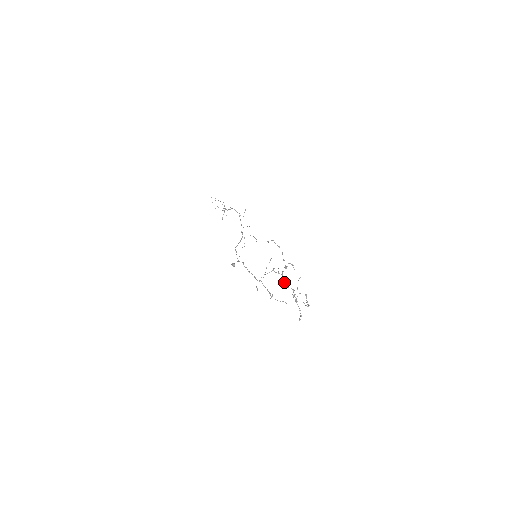
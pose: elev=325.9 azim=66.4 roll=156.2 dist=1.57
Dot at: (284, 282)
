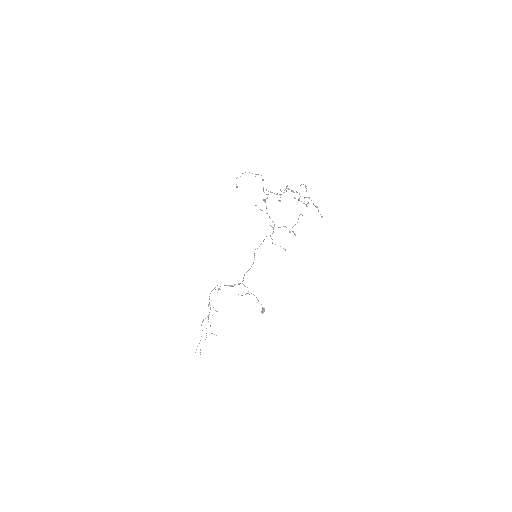
Dot at: (279, 201)
